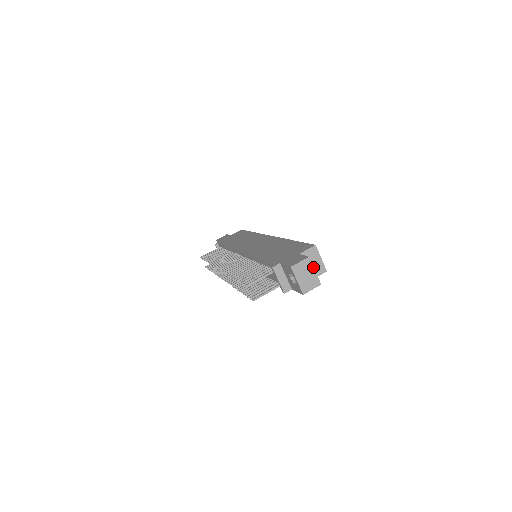
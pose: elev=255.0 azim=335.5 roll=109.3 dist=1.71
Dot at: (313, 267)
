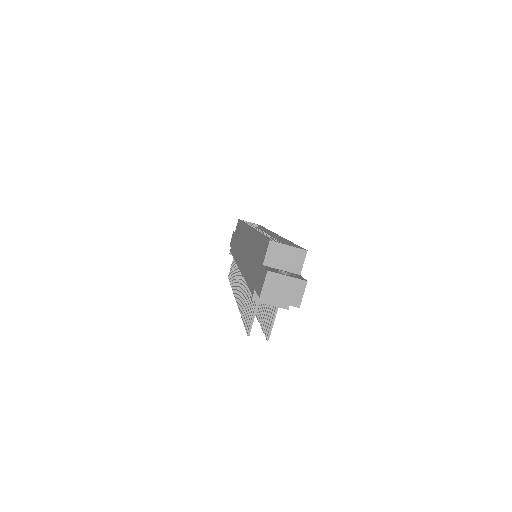
Dot at: (282, 275)
